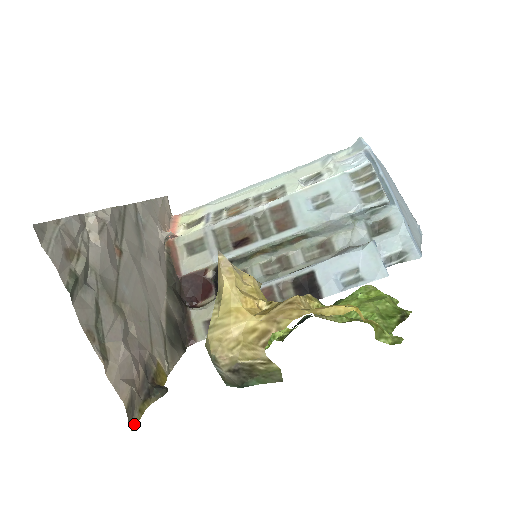
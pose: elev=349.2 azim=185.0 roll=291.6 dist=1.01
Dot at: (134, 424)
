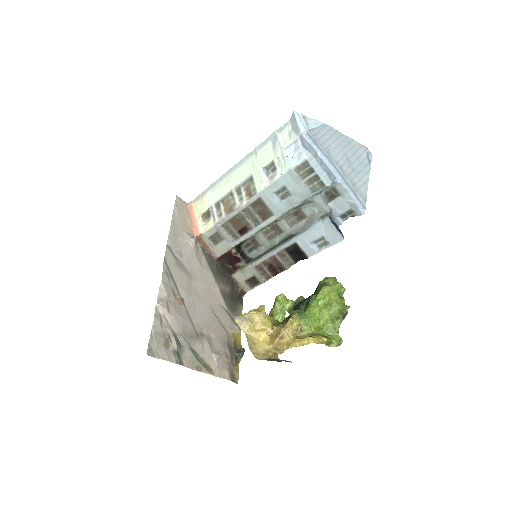
Dot at: (237, 380)
